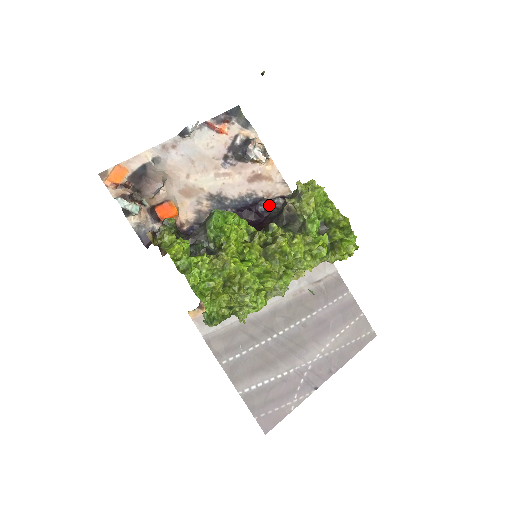
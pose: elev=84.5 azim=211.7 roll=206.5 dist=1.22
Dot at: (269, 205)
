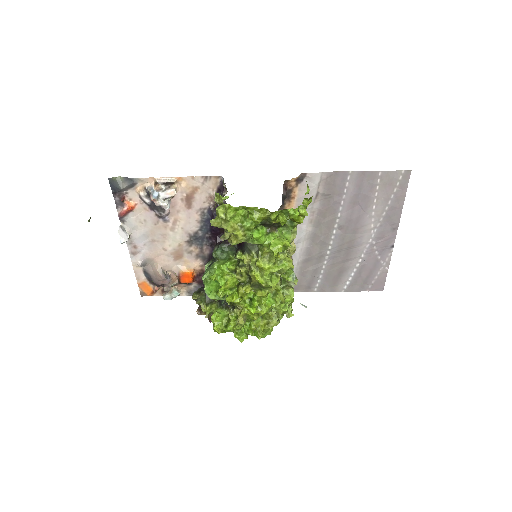
Dot at: occluded
